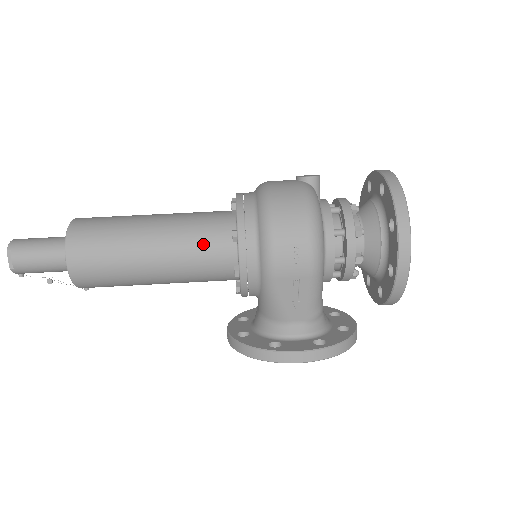
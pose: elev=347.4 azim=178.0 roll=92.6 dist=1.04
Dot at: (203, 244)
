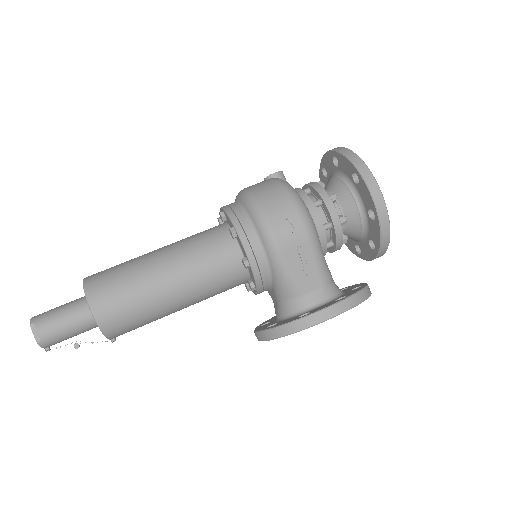
Dot at: (208, 251)
